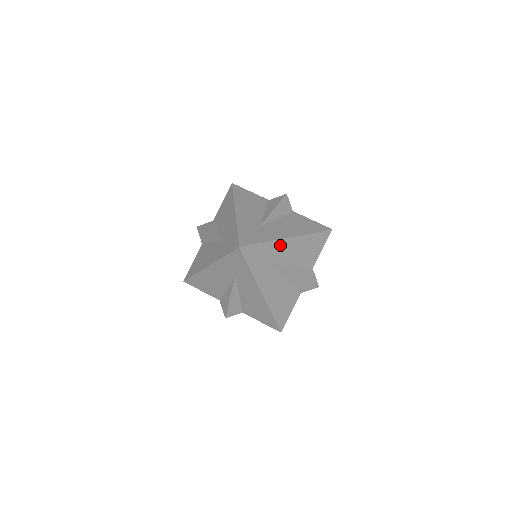
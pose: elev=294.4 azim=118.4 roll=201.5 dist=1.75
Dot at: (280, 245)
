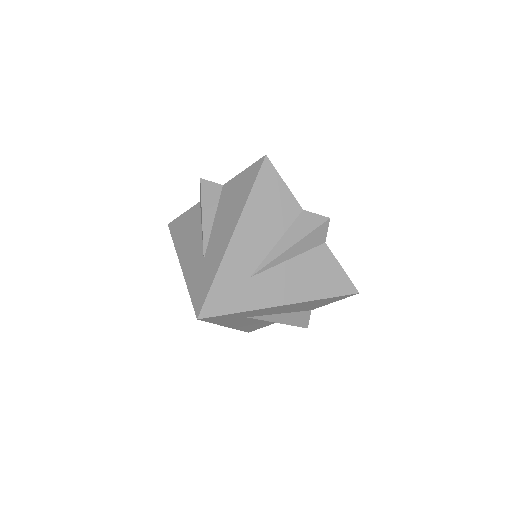
Dot at: (265, 309)
